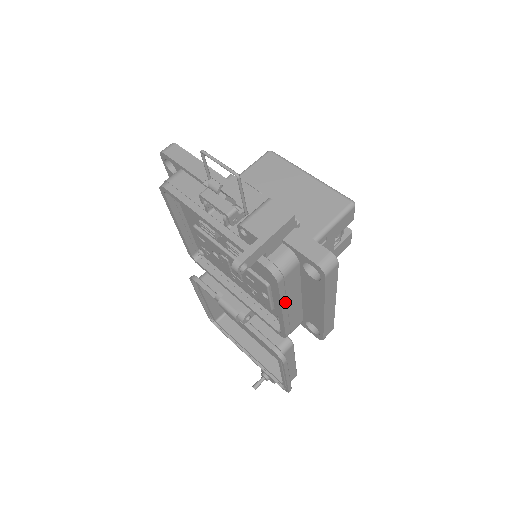
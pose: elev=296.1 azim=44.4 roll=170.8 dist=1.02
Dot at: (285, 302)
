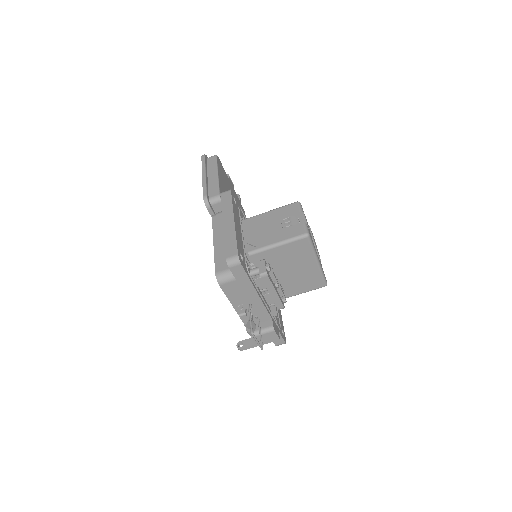
Dot at: occluded
